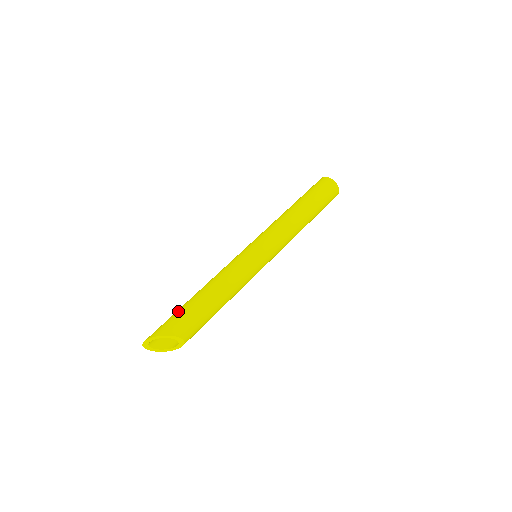
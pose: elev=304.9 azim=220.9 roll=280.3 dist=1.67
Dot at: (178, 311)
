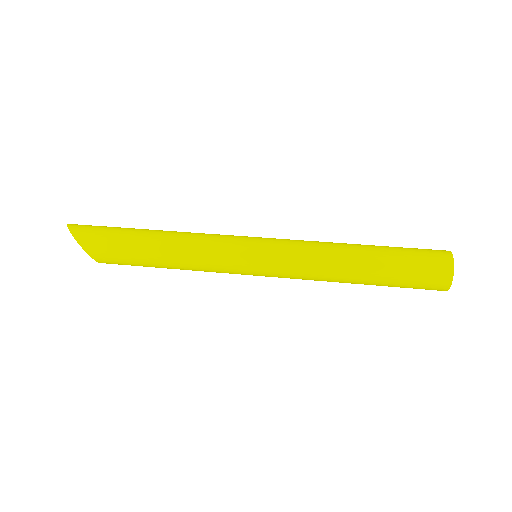
Dot at: (116, 233)
